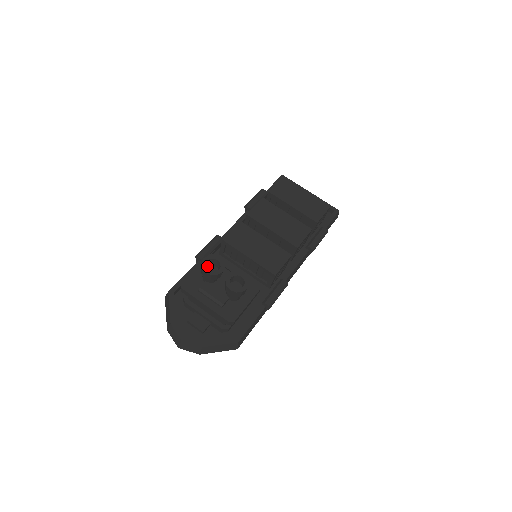
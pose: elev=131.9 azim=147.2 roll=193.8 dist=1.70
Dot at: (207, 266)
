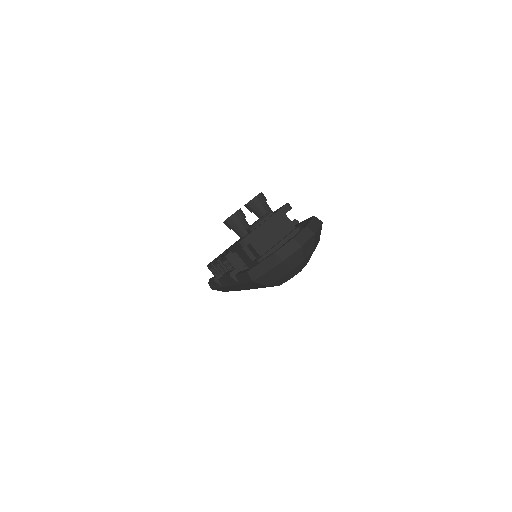
Dot at: (233, 227)
